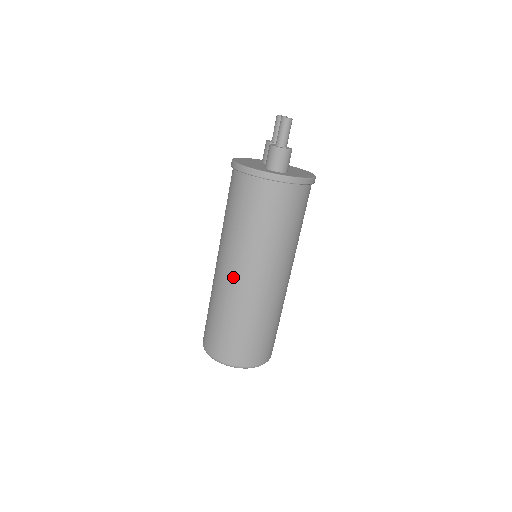
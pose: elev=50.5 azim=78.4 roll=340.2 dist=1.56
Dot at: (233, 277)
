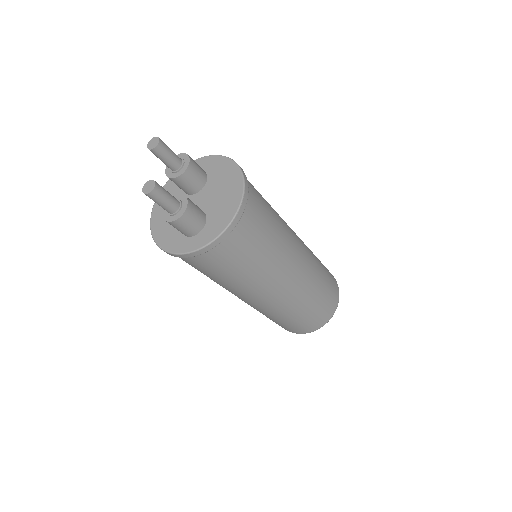
Dot at: occluded
